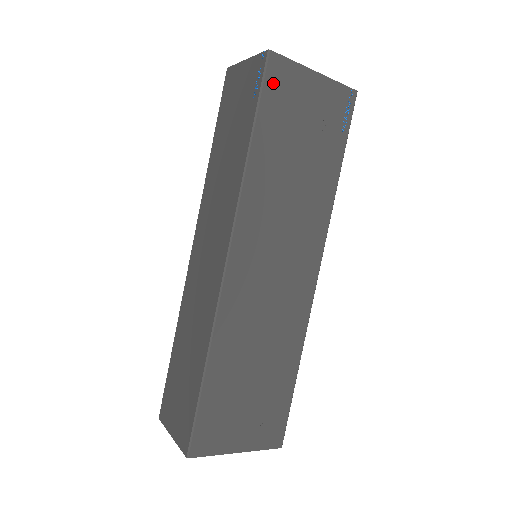
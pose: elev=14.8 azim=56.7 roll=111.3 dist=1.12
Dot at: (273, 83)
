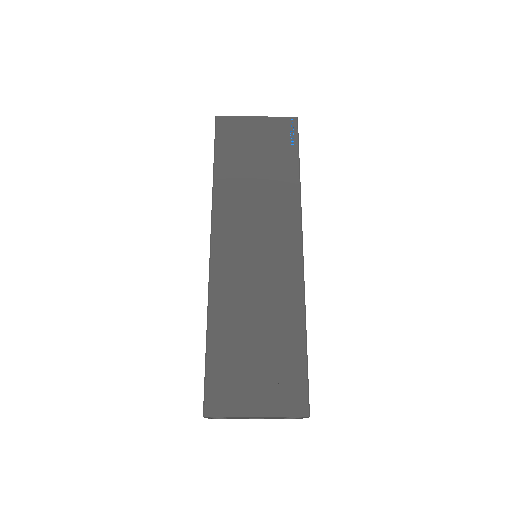
Dot at: (223, 132)
